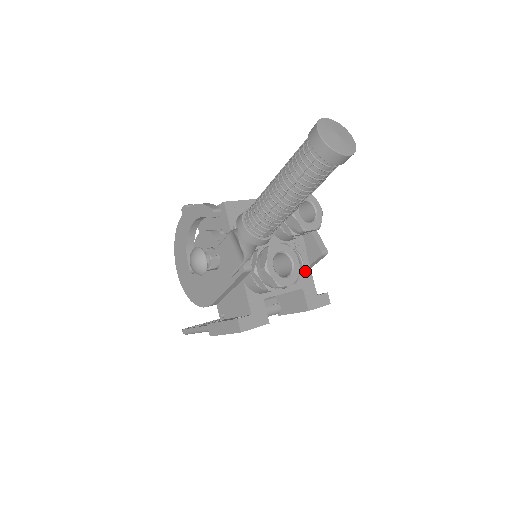
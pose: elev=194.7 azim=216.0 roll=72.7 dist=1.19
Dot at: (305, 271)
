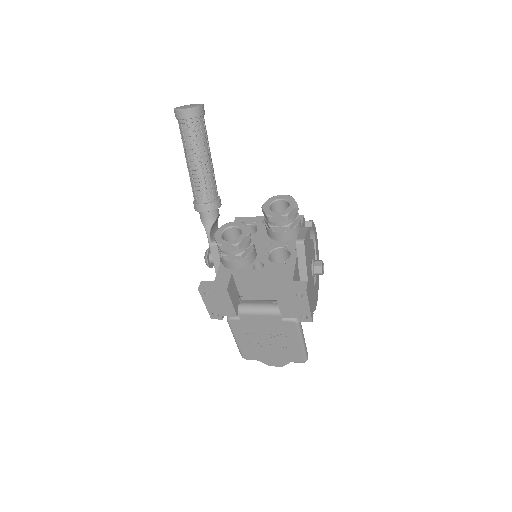
Dot at: (288, 262)
